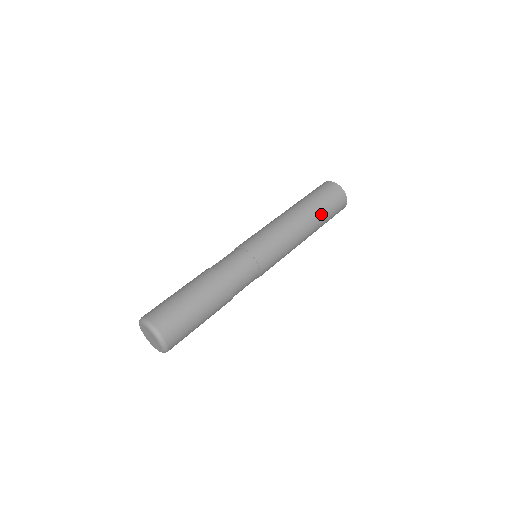
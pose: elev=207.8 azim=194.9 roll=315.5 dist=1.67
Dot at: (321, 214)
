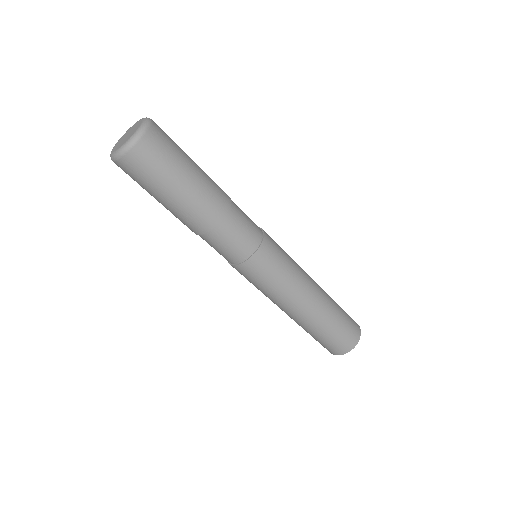
Dot at: (333, 311)
